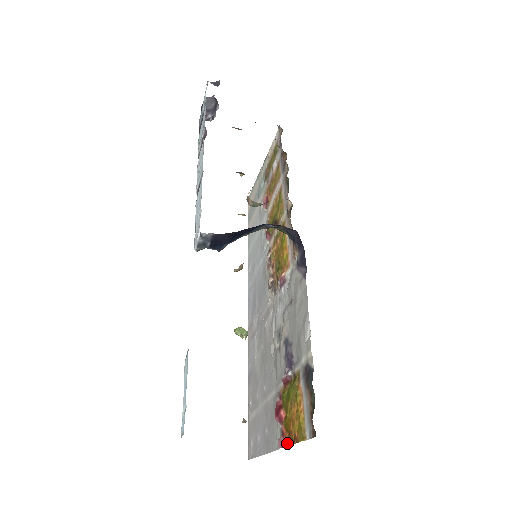
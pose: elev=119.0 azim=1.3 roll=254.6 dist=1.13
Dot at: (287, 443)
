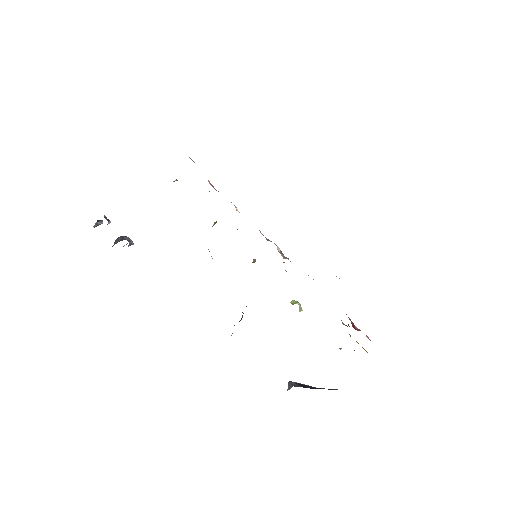
Dot at: occluded
